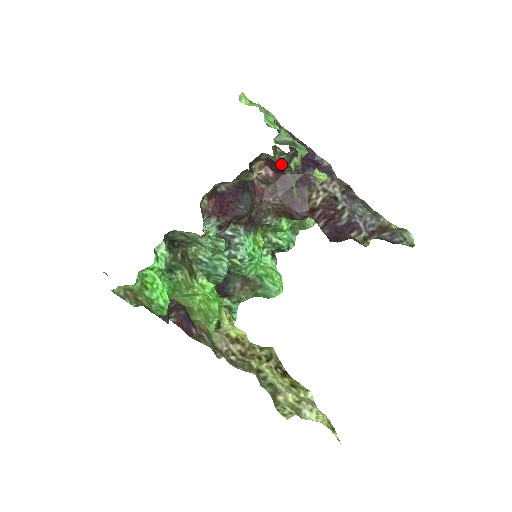
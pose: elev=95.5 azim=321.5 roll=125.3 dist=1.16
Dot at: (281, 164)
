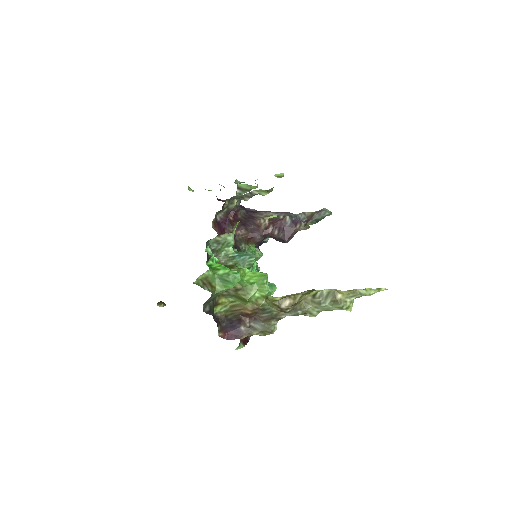
Dot at: (236, 207)
